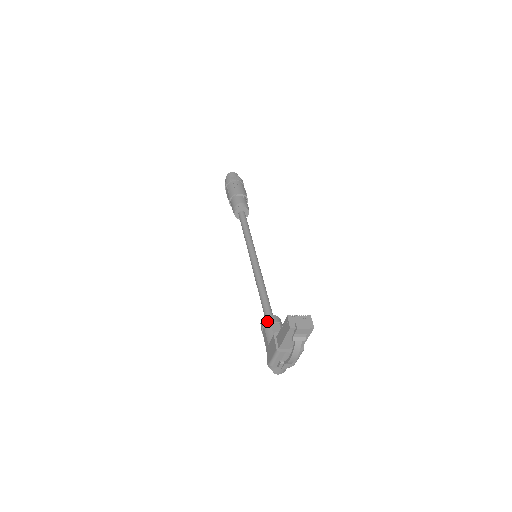
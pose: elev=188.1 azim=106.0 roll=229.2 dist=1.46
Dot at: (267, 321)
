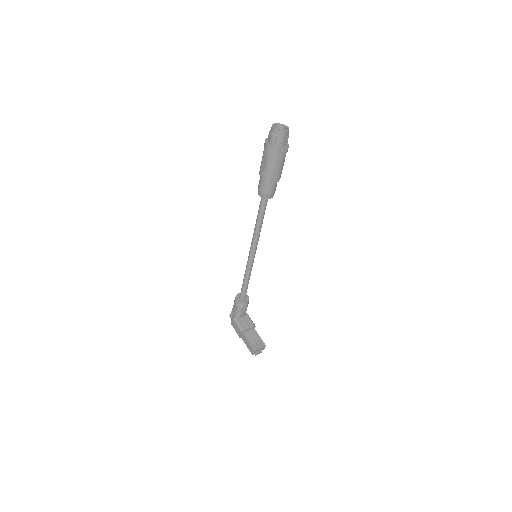
Dot at: (241, 306)
